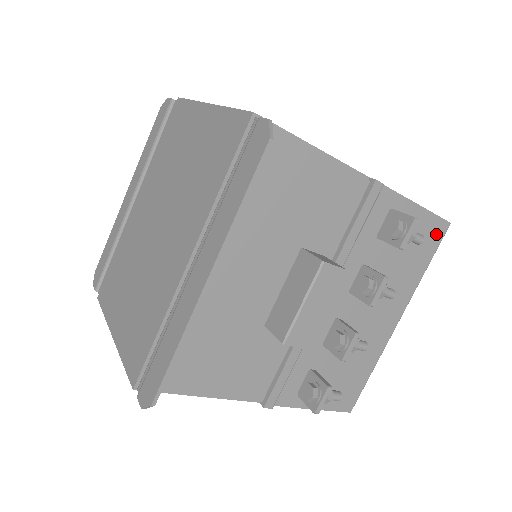
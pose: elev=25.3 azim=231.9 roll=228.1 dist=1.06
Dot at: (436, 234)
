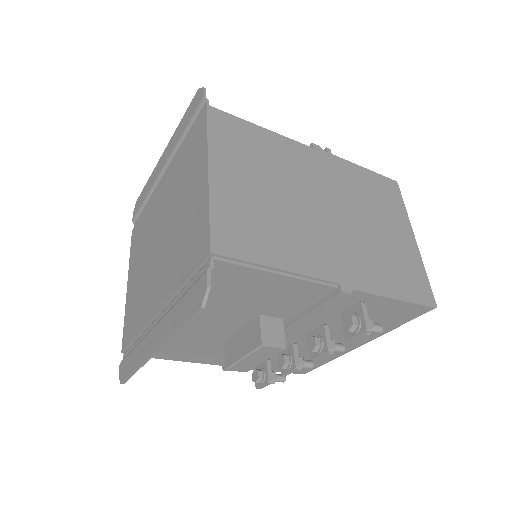
Dot at: (415, 312)
